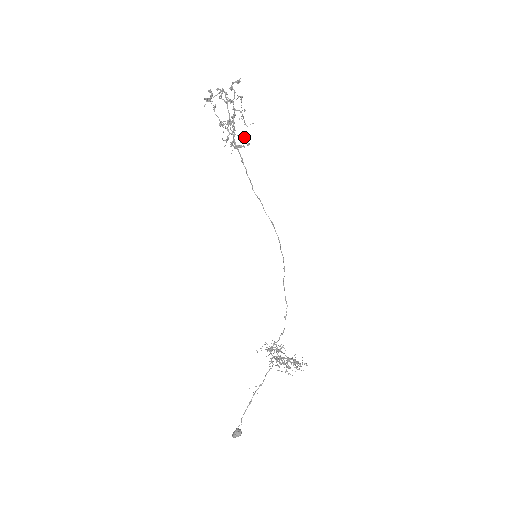
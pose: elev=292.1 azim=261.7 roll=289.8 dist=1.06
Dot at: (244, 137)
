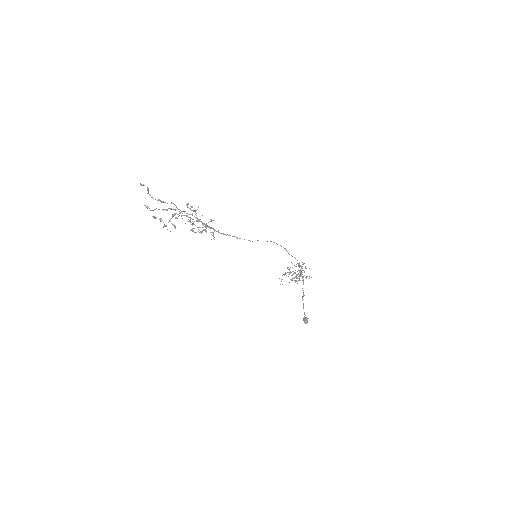
Dot at: (211, 221)
